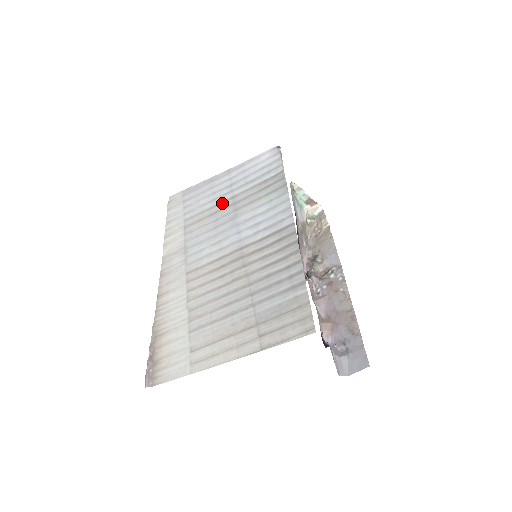
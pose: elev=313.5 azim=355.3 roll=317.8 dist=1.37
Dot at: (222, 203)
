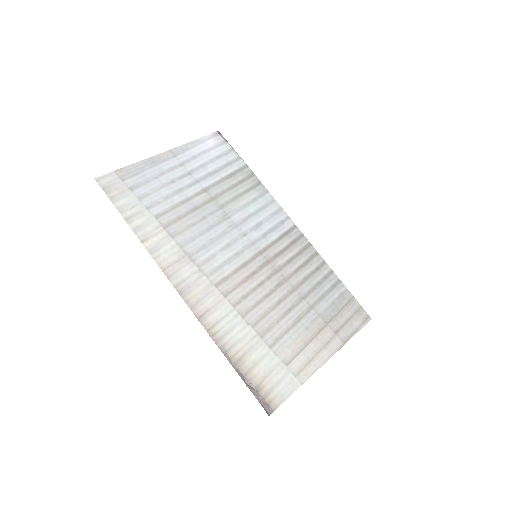
Dot at: (196, 197)
